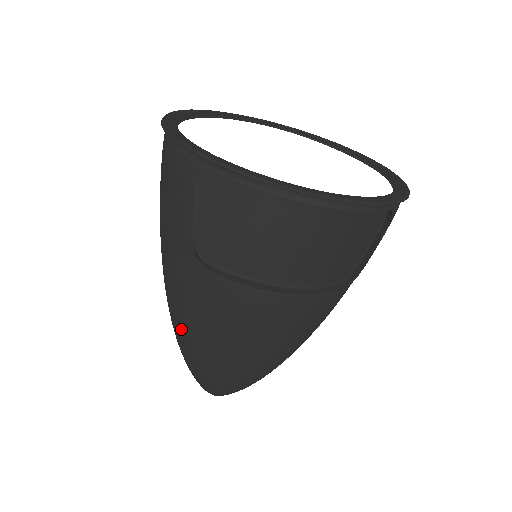
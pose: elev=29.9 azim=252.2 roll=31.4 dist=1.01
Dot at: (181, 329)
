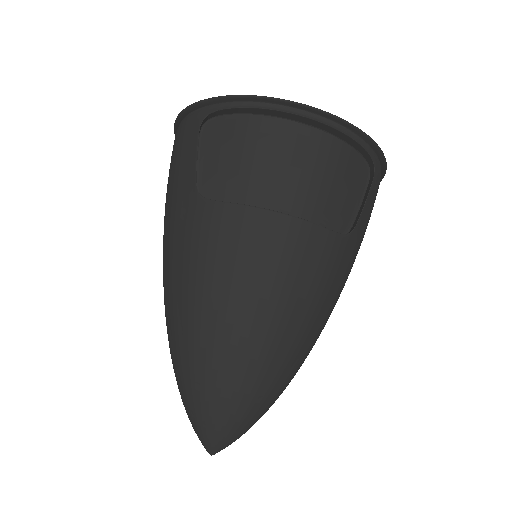
Dot at: (177, 306)
